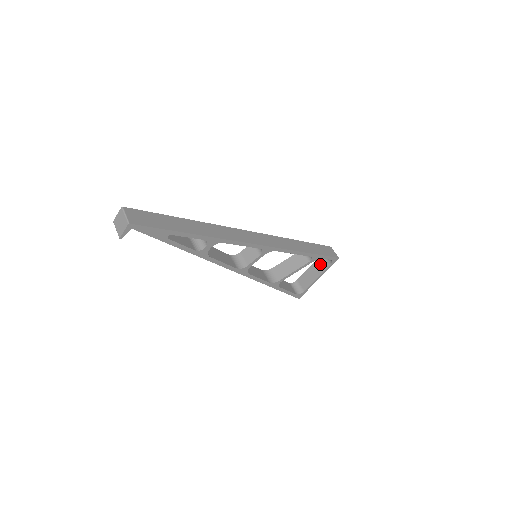
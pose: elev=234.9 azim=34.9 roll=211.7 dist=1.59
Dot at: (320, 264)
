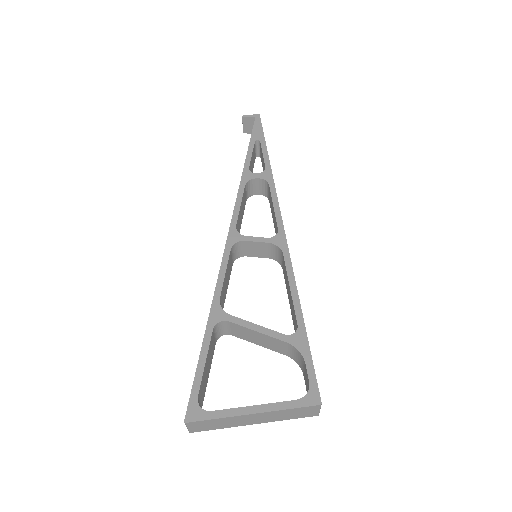
Dot at: occluded
